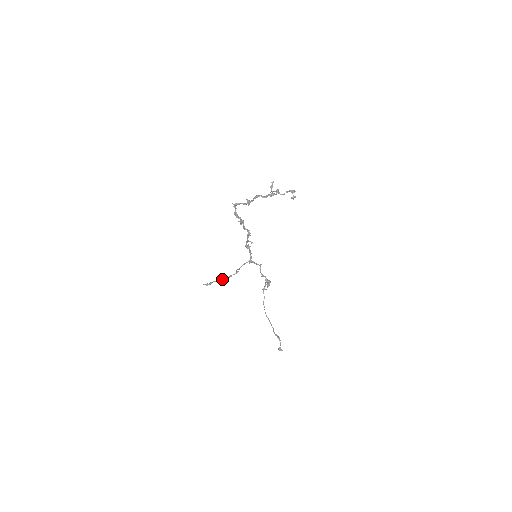
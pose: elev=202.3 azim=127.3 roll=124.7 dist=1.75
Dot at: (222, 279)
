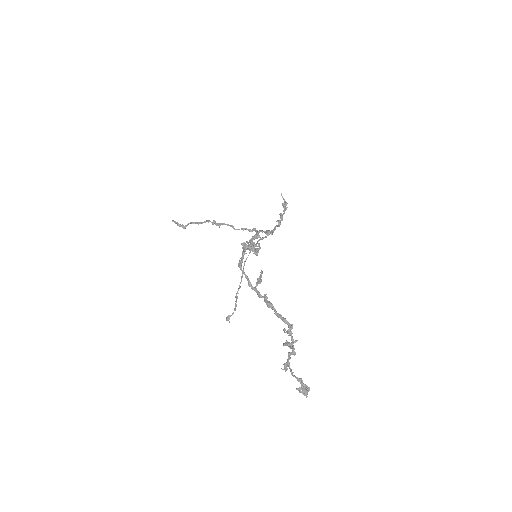
Dot at: (207, 221)
